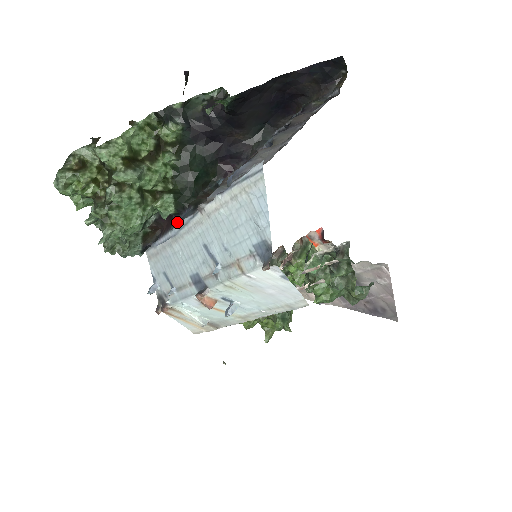
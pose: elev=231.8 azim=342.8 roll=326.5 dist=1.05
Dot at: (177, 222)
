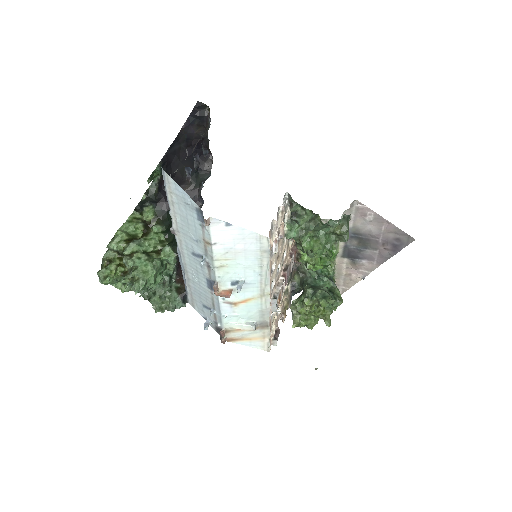
Dot at: occluded
